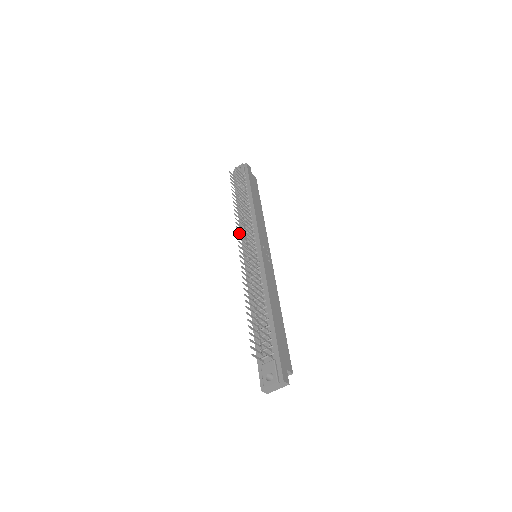
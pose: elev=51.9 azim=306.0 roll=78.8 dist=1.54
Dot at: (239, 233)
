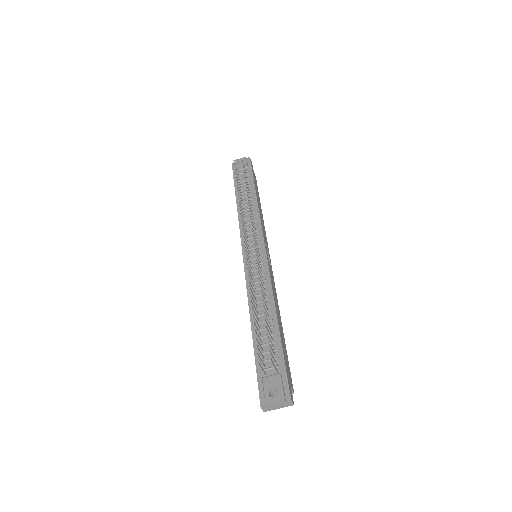
Dot at: occluded
